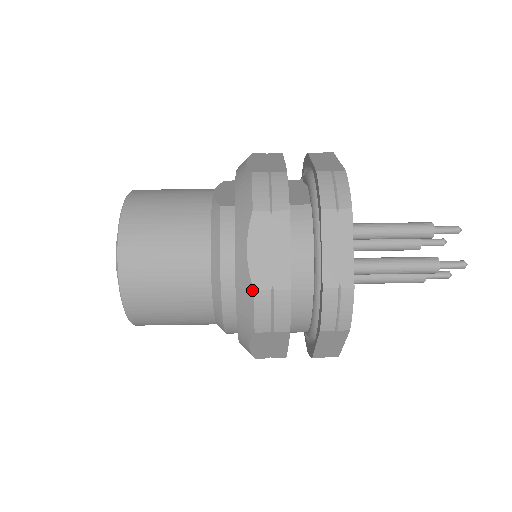
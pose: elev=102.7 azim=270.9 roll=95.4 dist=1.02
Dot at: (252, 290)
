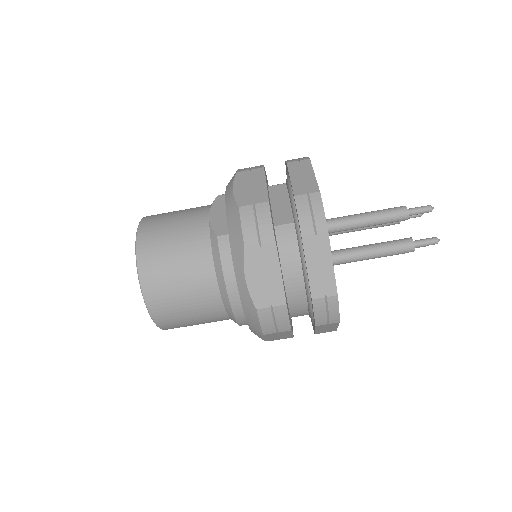
Dot at: (255, 309)
